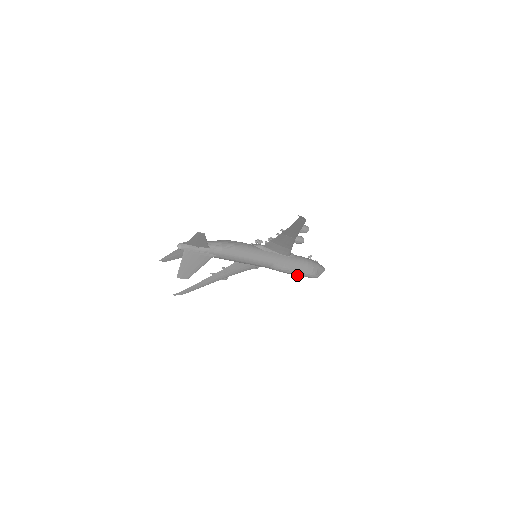
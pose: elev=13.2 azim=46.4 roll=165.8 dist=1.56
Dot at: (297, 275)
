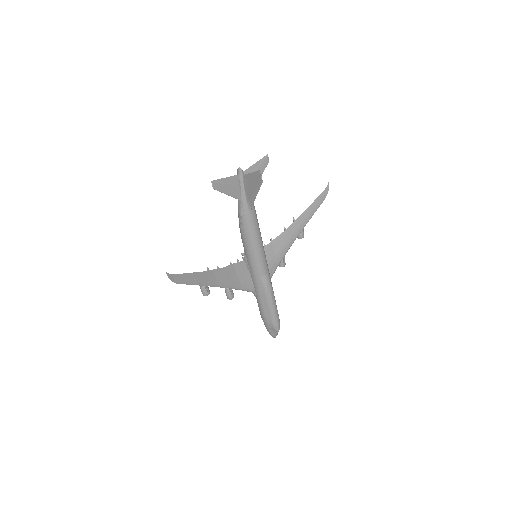
Dot at: (271, 310)
